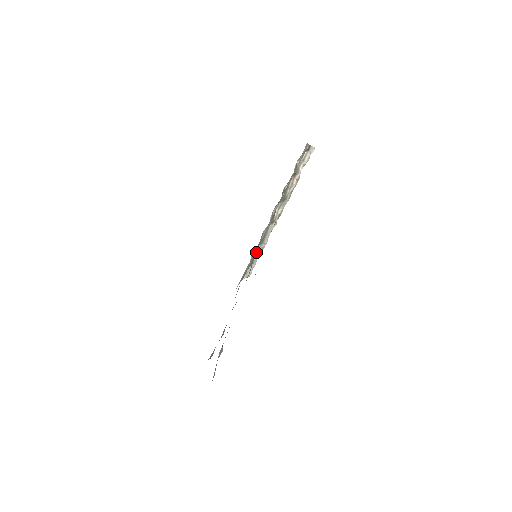
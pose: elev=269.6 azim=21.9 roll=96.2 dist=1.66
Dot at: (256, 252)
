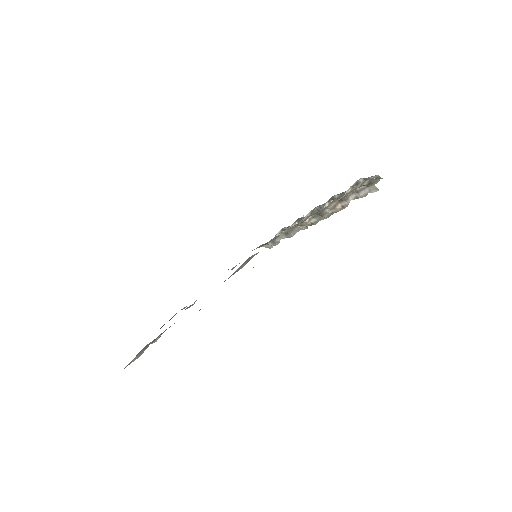
Dot at: (257, 253)
